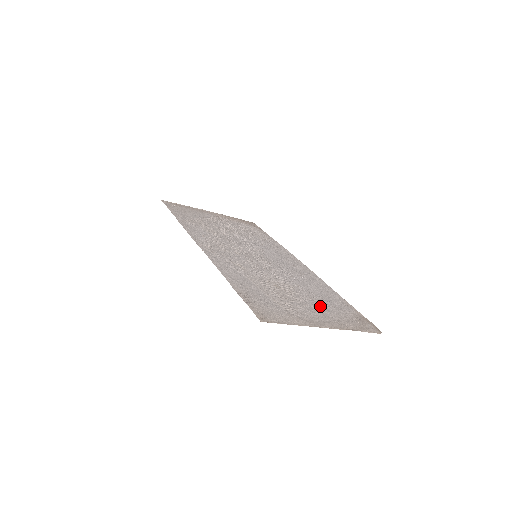
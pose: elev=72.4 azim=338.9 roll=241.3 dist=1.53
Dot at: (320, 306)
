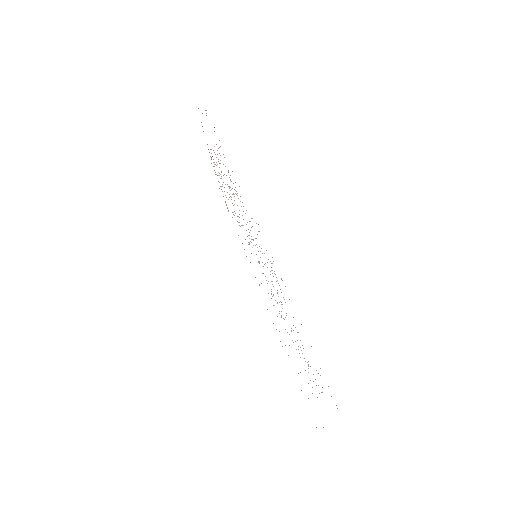
Dot at: occluded
